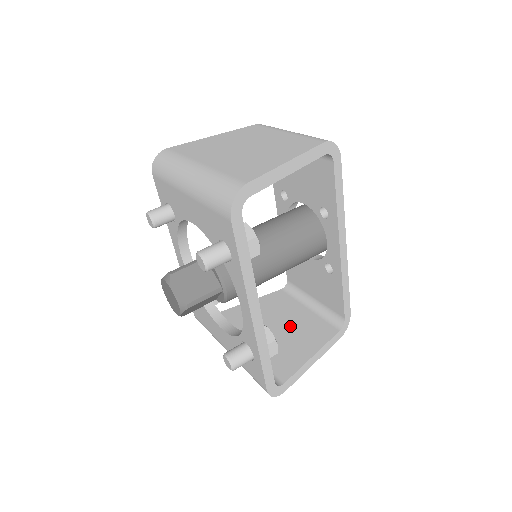
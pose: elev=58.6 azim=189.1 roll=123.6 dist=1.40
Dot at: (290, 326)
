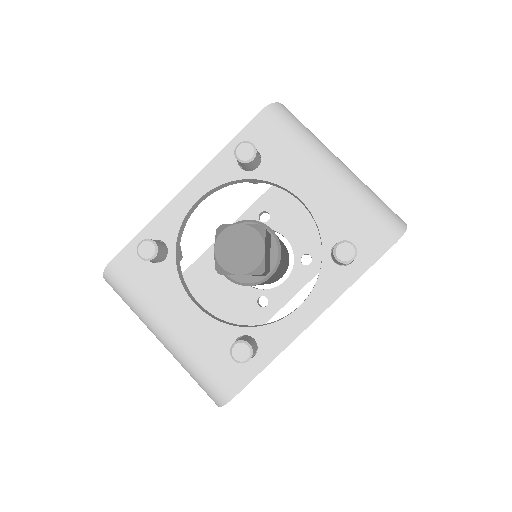
Dot at: occluded
